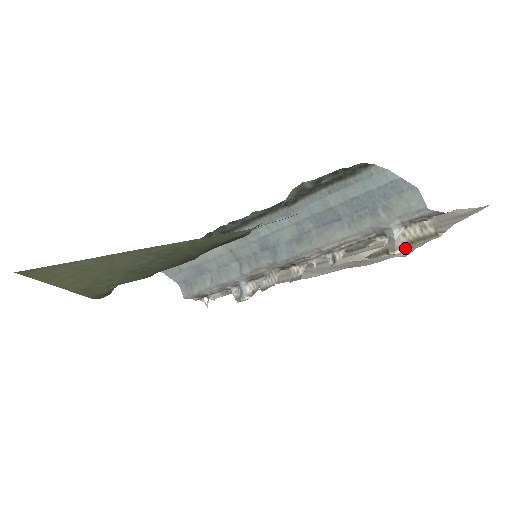
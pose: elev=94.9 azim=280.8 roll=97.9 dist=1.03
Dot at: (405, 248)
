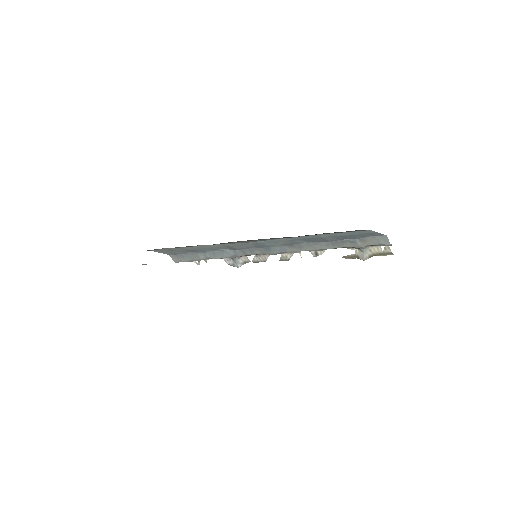
Dot at: (370, 257)
